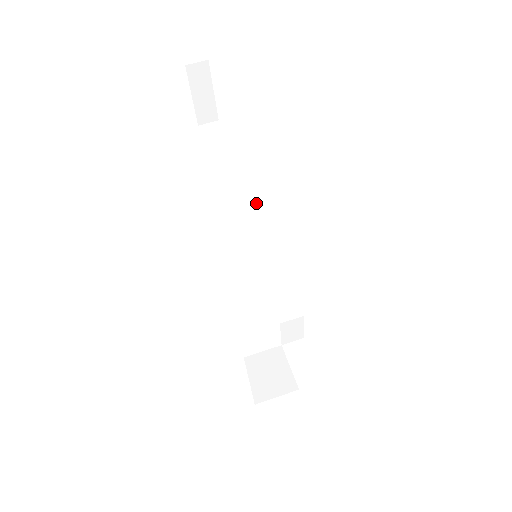
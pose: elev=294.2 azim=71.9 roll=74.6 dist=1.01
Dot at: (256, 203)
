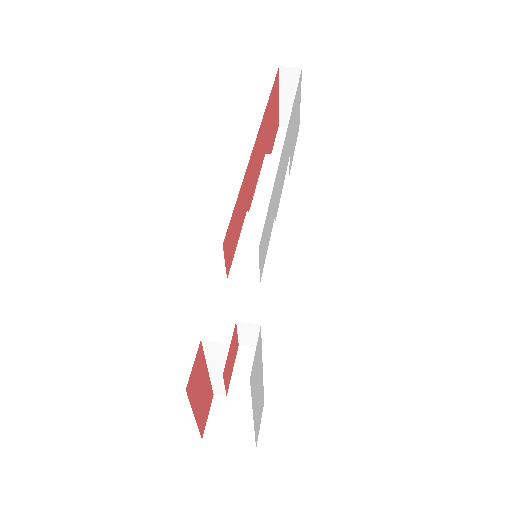
Dot at: occluded
